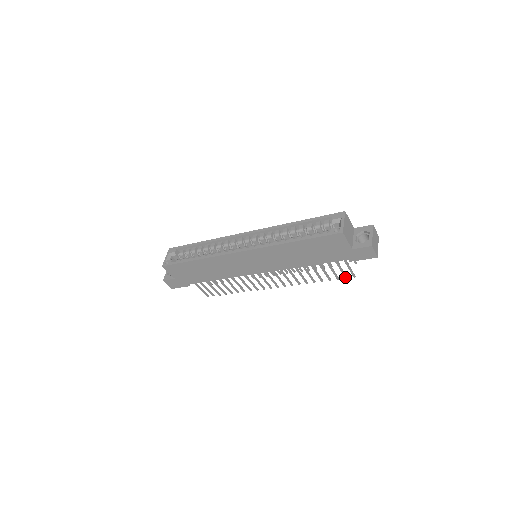
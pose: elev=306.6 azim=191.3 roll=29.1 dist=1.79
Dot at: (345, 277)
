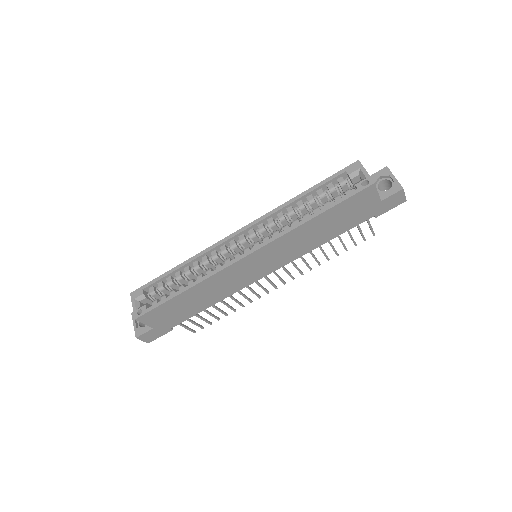
Dot at: (364, 240)
